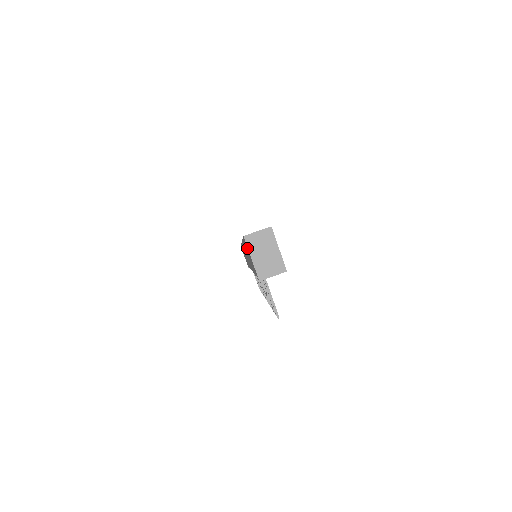
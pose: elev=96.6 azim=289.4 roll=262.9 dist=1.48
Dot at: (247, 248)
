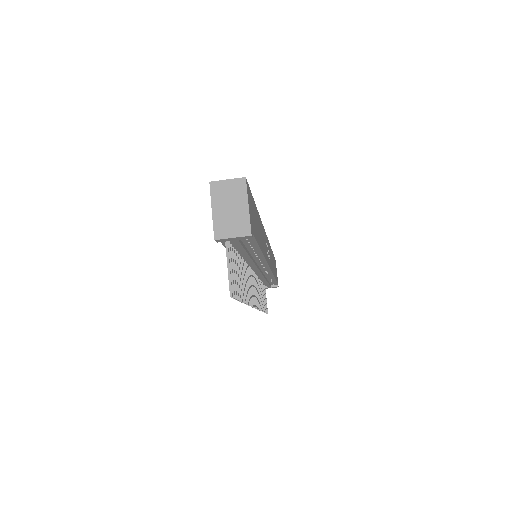
Dot at: occluded
